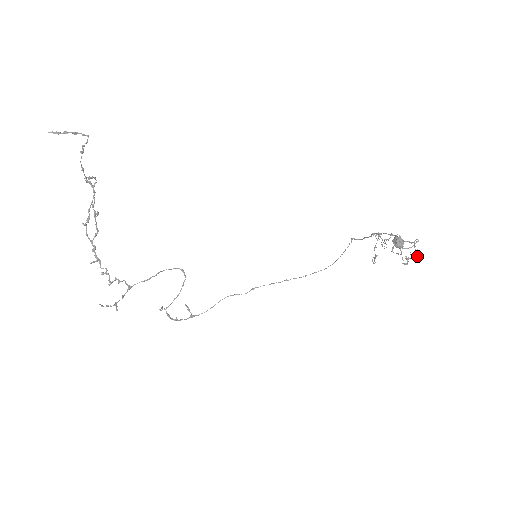
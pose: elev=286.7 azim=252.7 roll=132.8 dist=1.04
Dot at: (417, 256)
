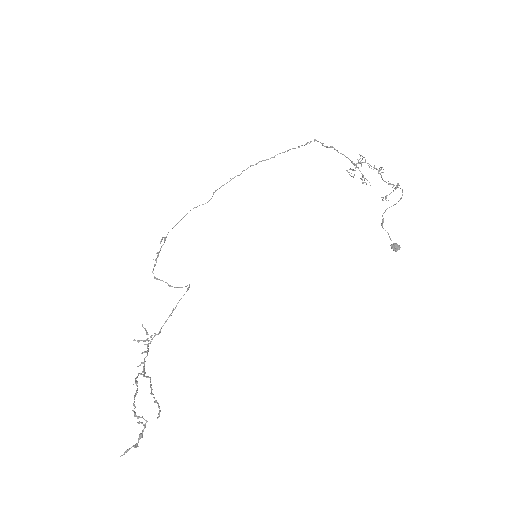
Dot at: (395, 188)
